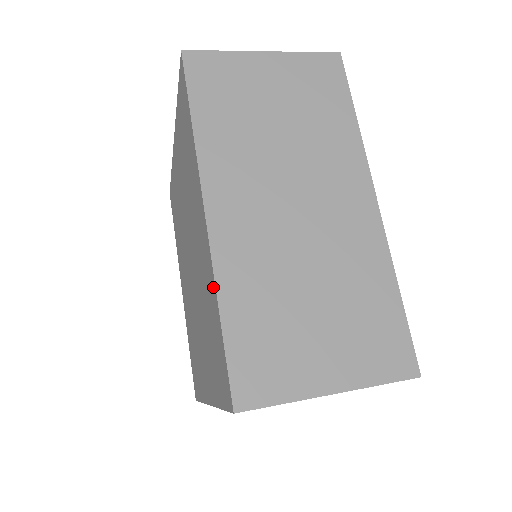
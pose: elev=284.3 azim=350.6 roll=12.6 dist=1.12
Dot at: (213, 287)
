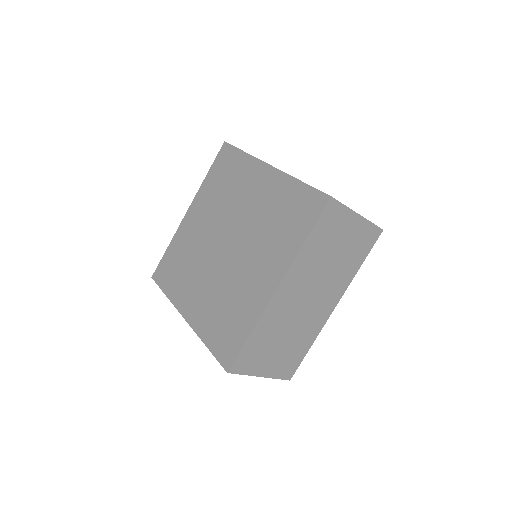
Dot at: (254, 318)
